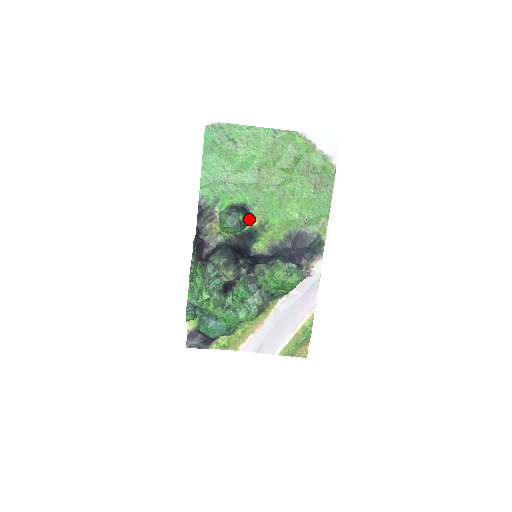
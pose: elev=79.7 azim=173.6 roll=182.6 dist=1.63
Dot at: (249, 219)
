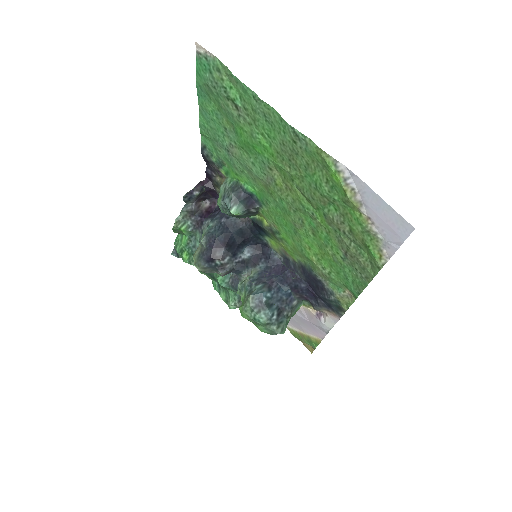
Dot at: (258, 212)
